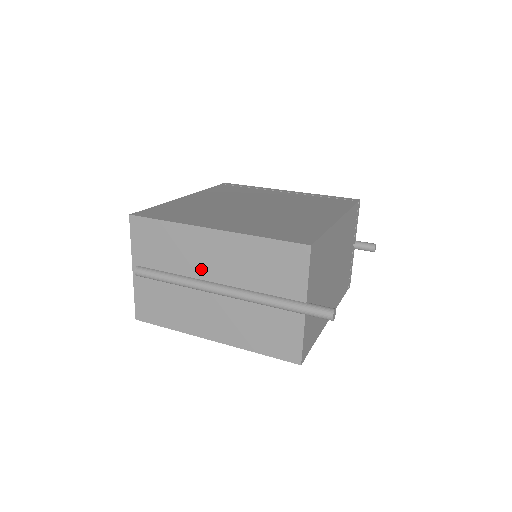
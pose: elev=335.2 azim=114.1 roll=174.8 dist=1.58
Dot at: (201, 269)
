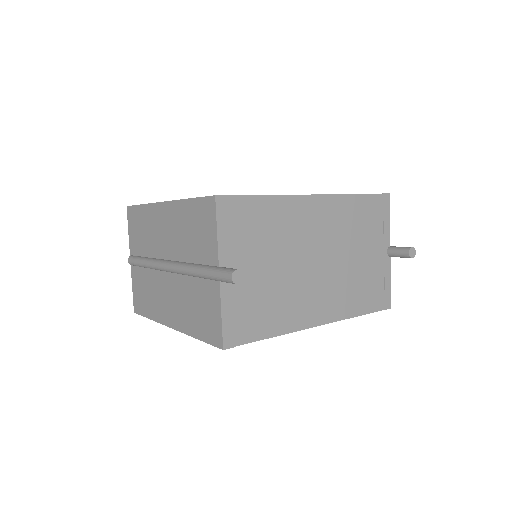
Dot at: (160, 247)
